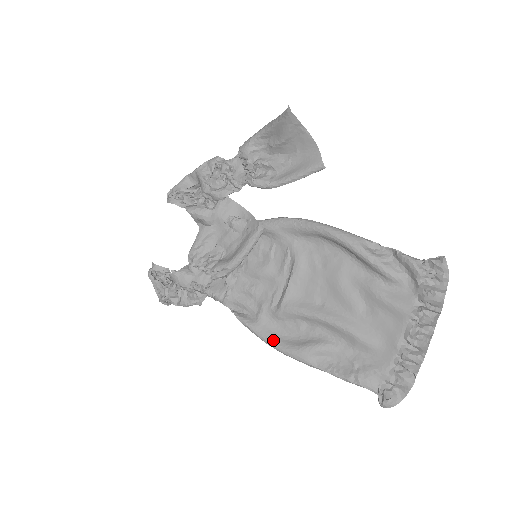
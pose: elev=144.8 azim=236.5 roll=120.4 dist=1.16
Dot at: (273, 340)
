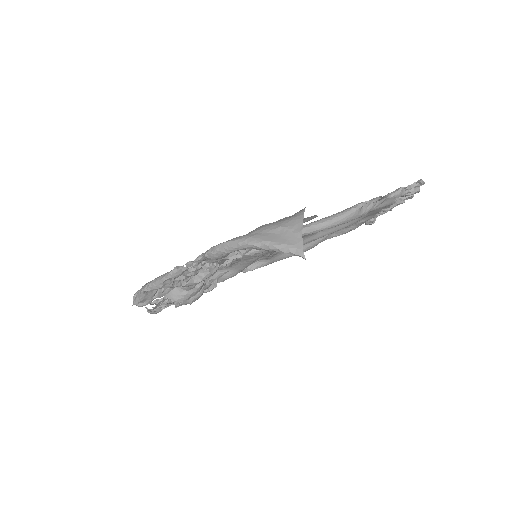
Dot at: (287, 257)
